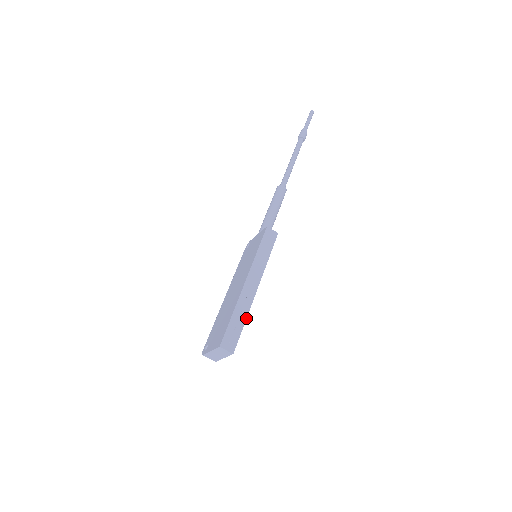
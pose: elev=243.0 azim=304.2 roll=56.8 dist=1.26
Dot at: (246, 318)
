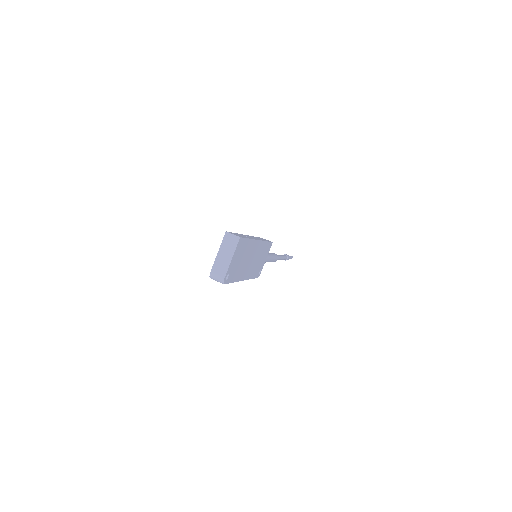
Dot at: (250, 239)
